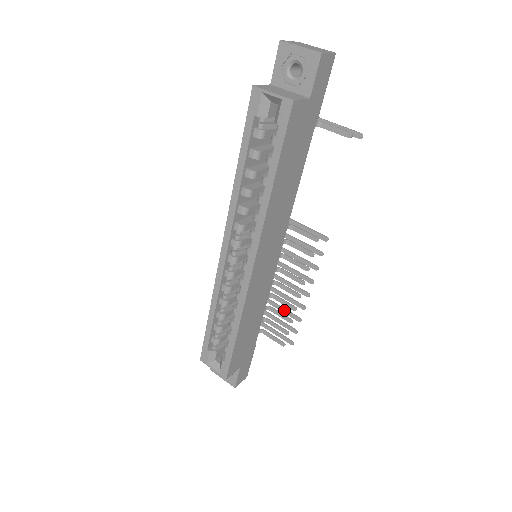
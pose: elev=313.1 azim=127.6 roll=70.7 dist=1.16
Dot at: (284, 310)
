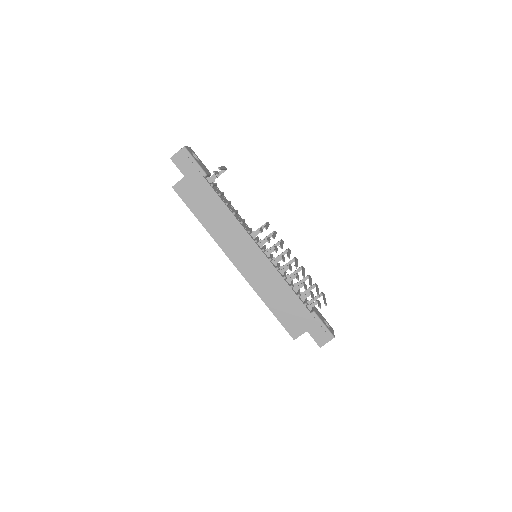
Dot at: occluded
